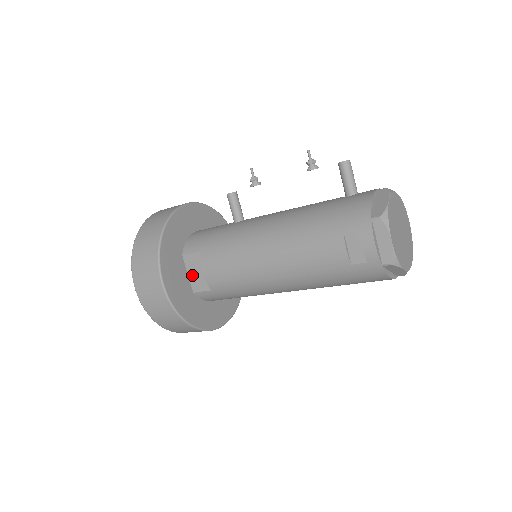
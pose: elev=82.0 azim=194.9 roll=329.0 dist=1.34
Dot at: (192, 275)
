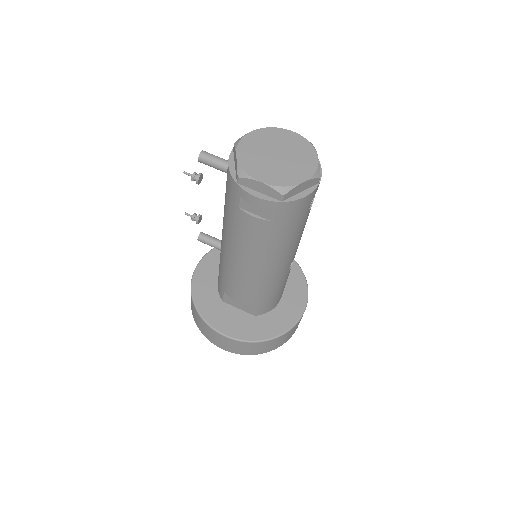
Dot at: (240, 307)
